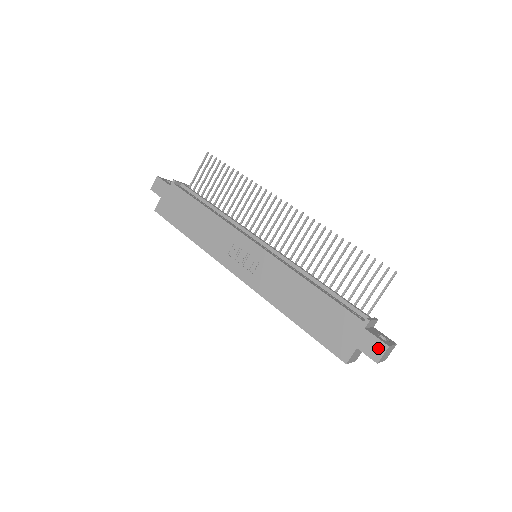
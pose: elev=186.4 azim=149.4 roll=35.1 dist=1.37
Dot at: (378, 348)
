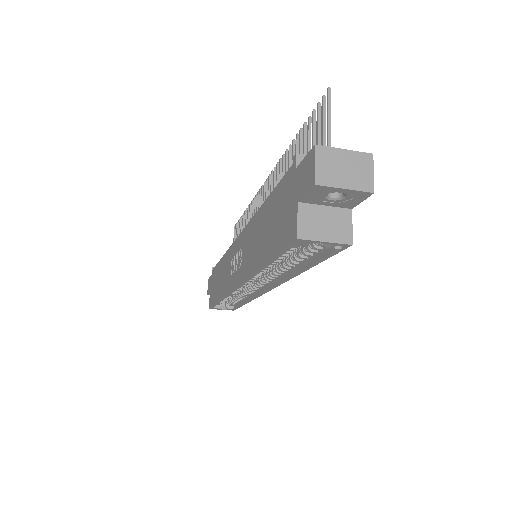
Dot at: (309, 166)
